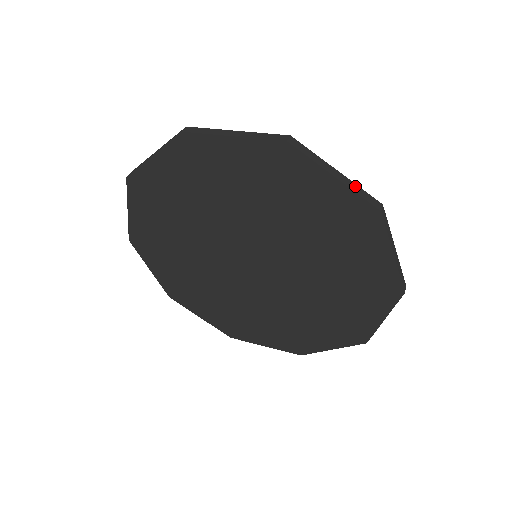
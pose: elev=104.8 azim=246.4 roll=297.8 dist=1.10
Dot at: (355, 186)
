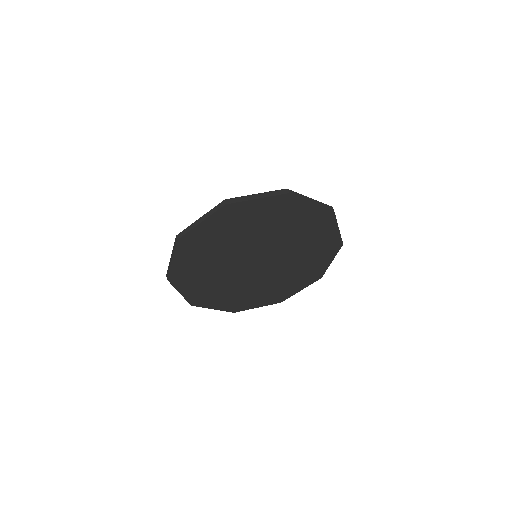
Dot at: (269, 193)
